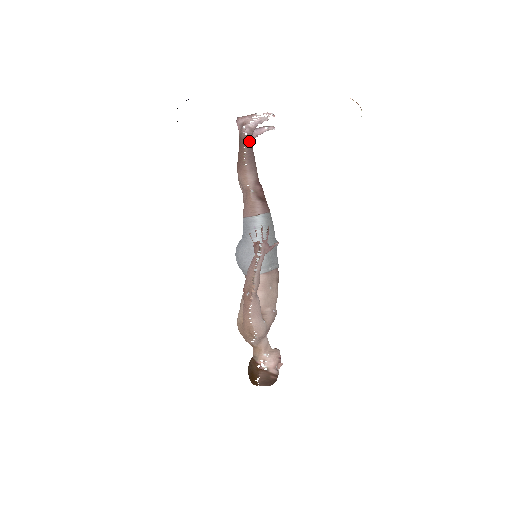
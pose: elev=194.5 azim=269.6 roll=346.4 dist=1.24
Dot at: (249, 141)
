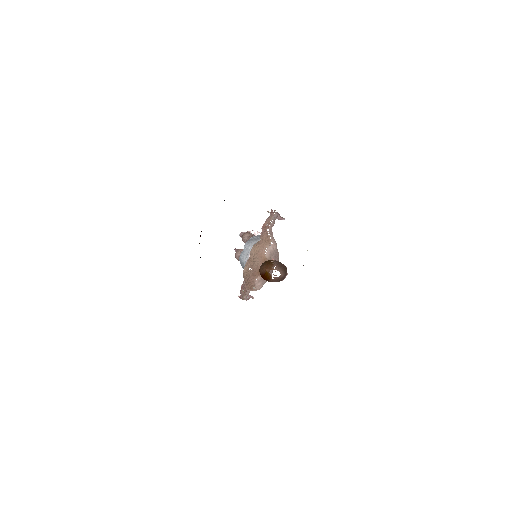
Dot at: occluded
